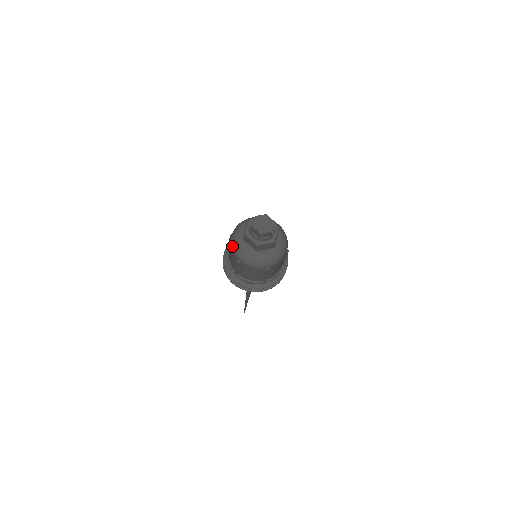
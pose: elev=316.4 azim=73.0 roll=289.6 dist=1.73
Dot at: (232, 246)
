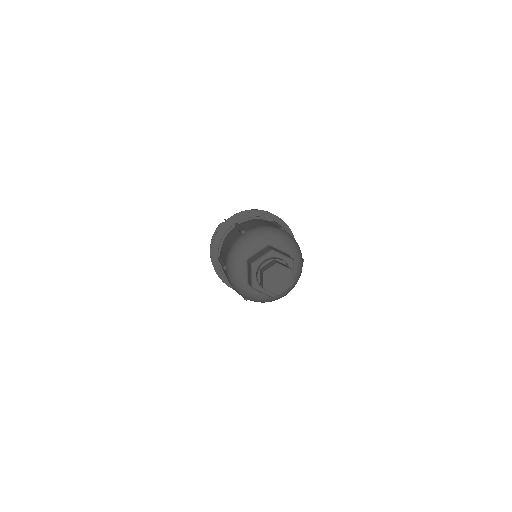
Dot at: (233, 288)
